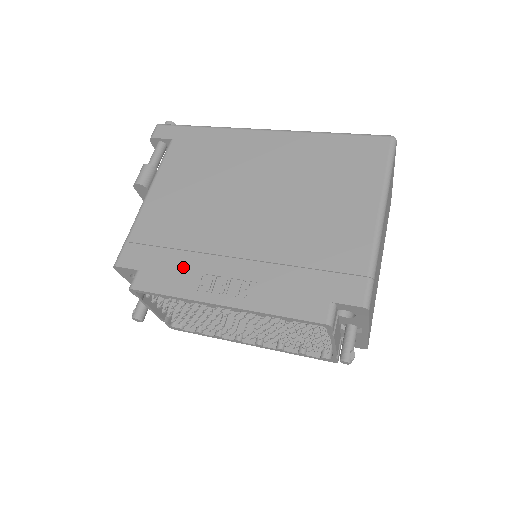
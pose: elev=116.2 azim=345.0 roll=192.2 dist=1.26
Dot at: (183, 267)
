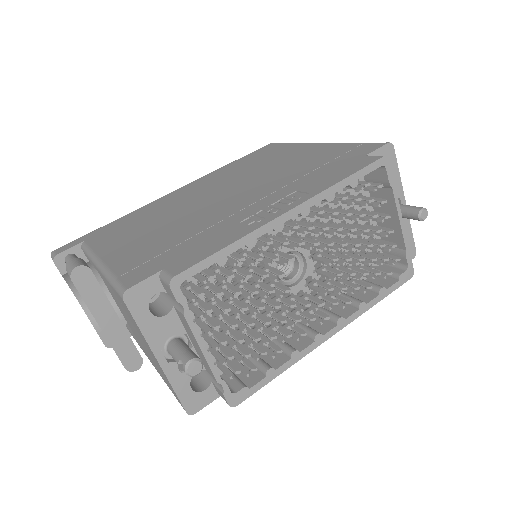
Dot at: (212, 235)
